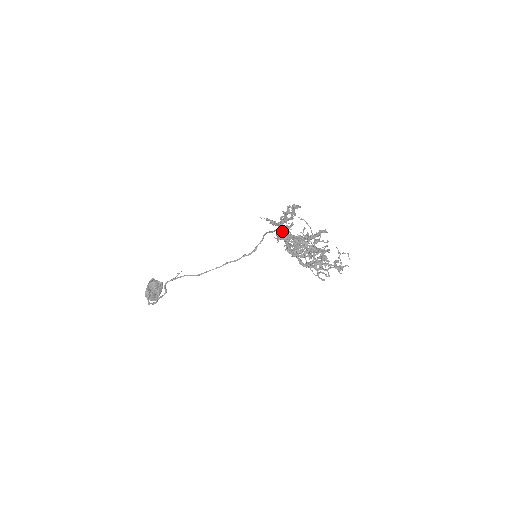
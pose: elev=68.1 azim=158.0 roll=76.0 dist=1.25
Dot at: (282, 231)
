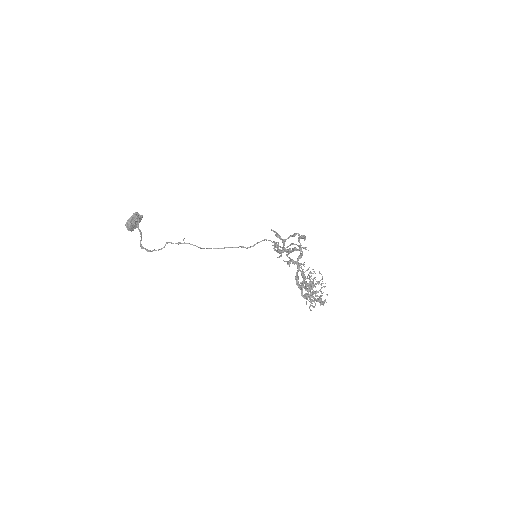
Dot at: (301, 272)
